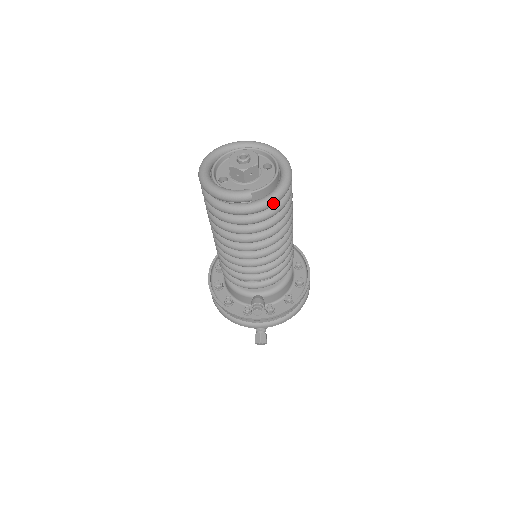
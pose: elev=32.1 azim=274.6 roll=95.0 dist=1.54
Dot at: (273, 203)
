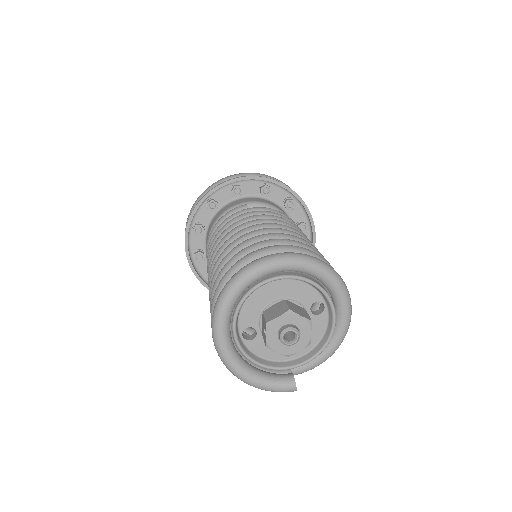
Dot at: (318, 364)
